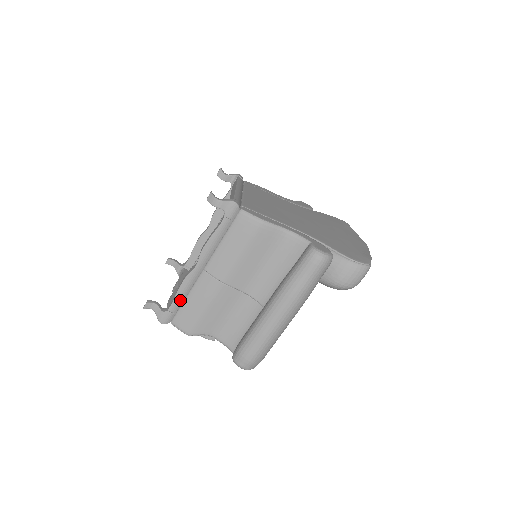
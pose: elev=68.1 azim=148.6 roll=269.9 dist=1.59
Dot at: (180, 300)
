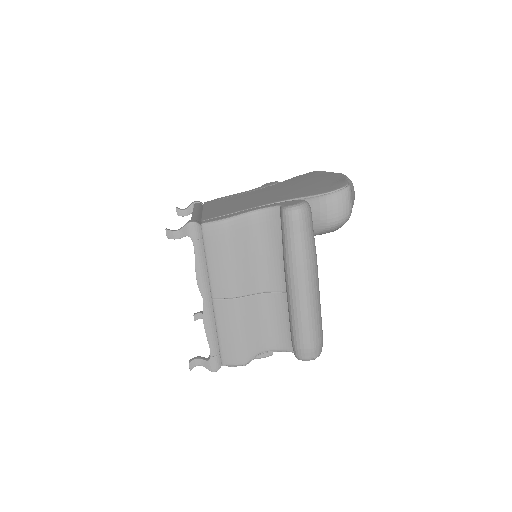
Dot at: (214, 340)
